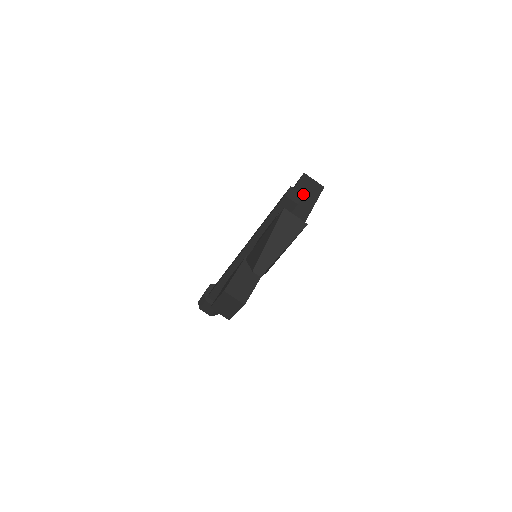
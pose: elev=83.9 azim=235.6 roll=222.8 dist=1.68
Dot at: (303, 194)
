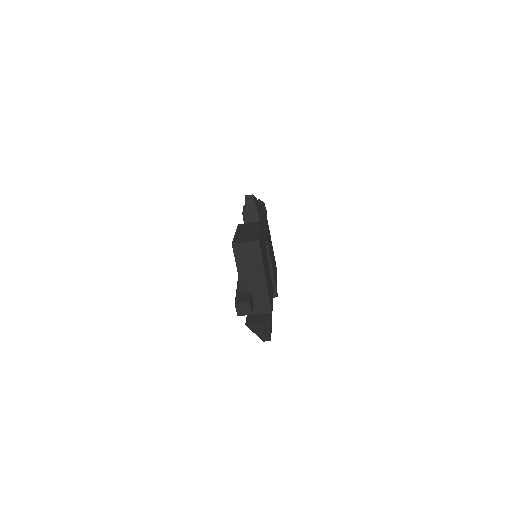
Dot at: (248, 269)
